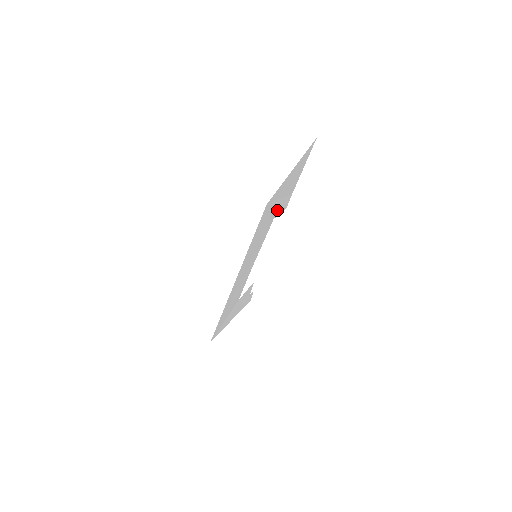
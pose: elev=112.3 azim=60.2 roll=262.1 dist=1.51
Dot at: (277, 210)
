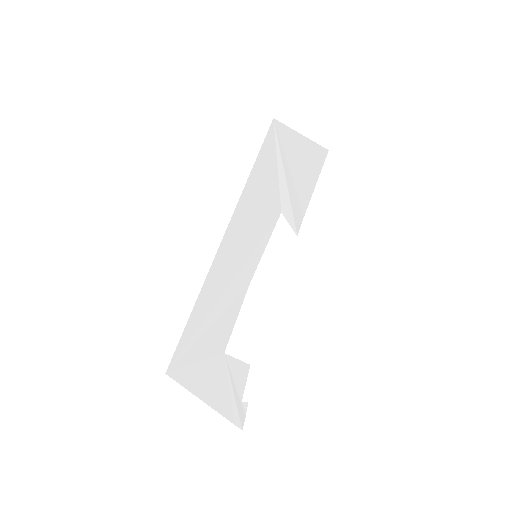
Dot at: (286, 197)
